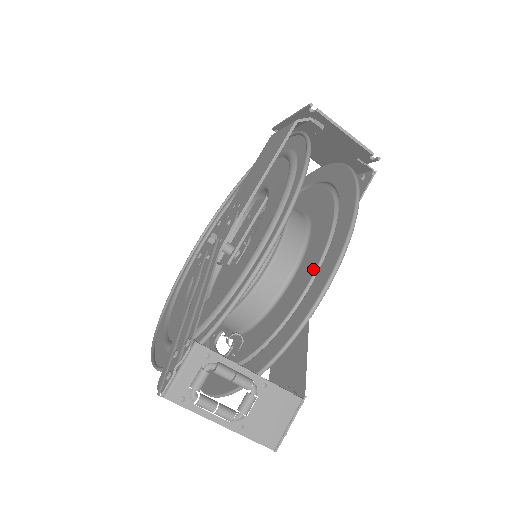
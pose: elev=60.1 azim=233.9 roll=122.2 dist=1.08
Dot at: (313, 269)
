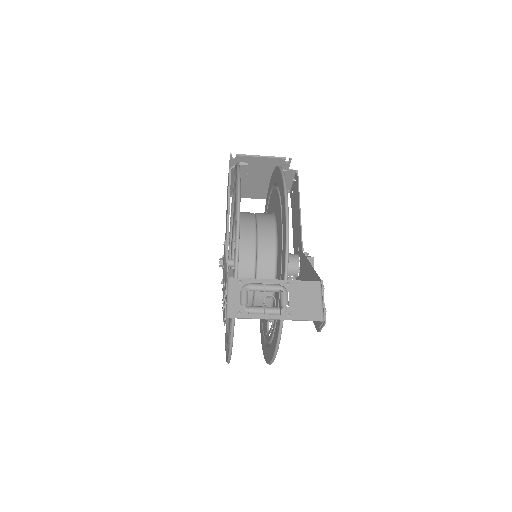
Dot at: (280, 216)
